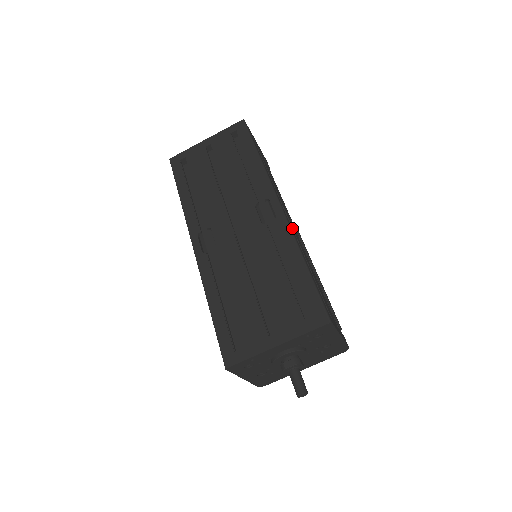
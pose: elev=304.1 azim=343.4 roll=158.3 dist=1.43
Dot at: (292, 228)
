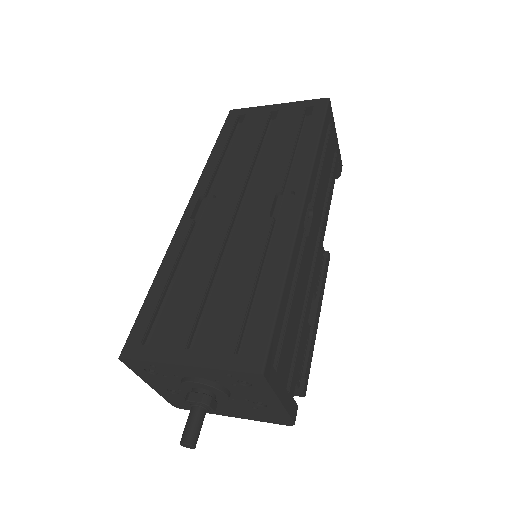
Dot at: (305, 240)
